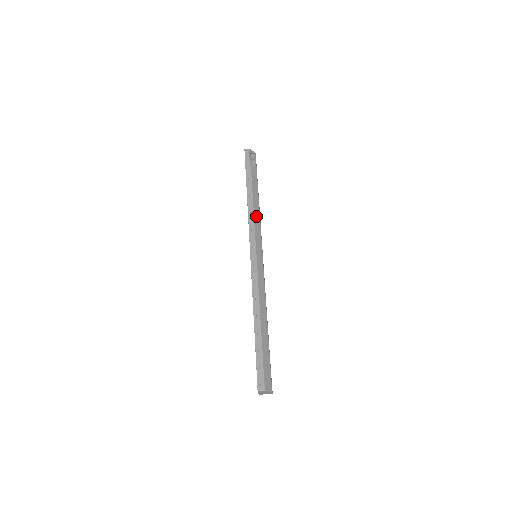
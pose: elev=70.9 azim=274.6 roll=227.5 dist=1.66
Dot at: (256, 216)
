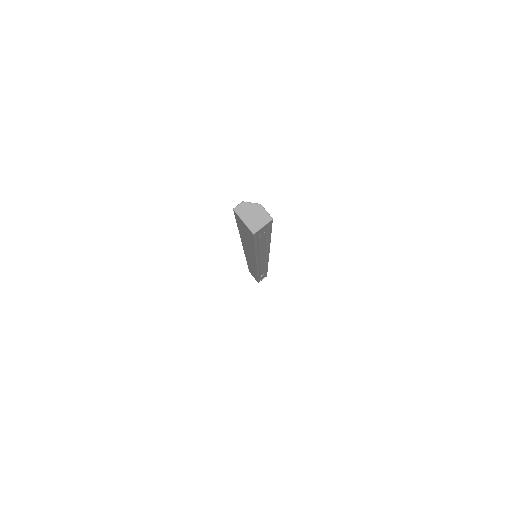
Dot at: occluded
